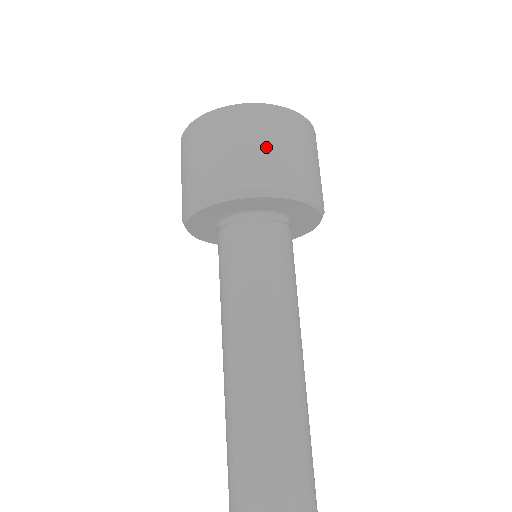
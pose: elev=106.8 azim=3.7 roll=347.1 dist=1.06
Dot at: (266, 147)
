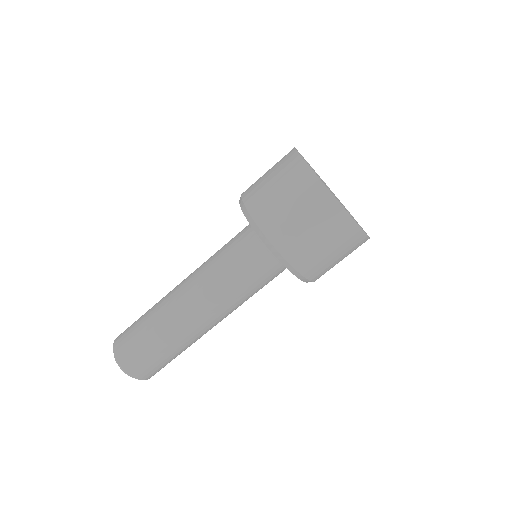
Dot at: (312, 236)
